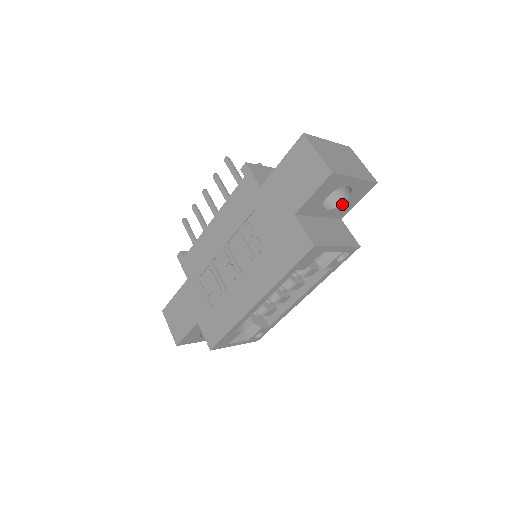
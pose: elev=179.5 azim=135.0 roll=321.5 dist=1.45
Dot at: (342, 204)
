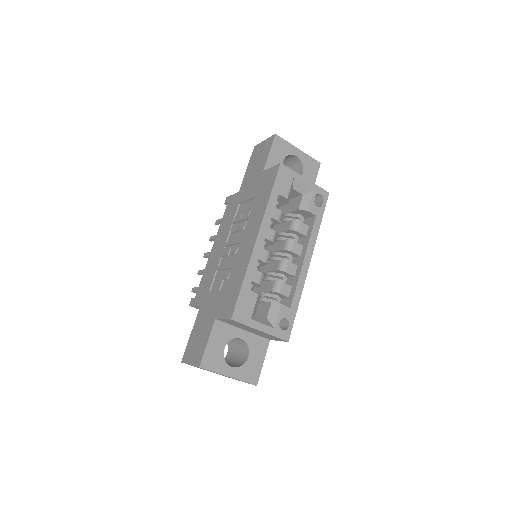
Dot at: occluded
